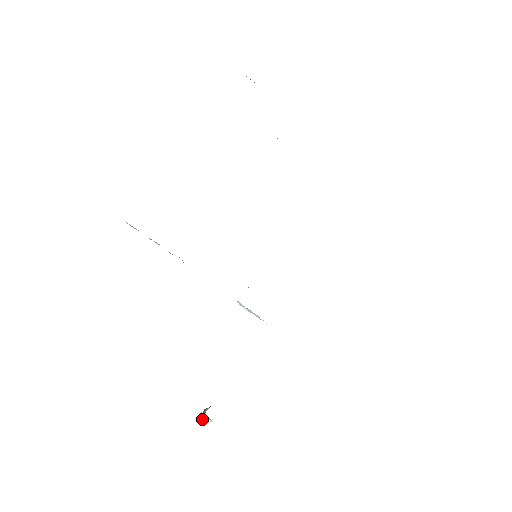
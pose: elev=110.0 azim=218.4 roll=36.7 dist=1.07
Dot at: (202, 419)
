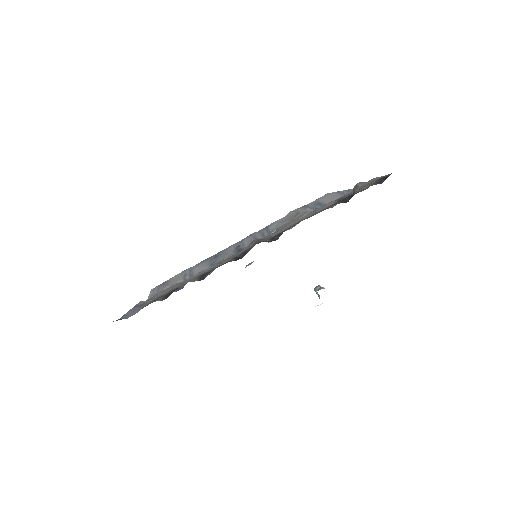
Dot at: occluded
